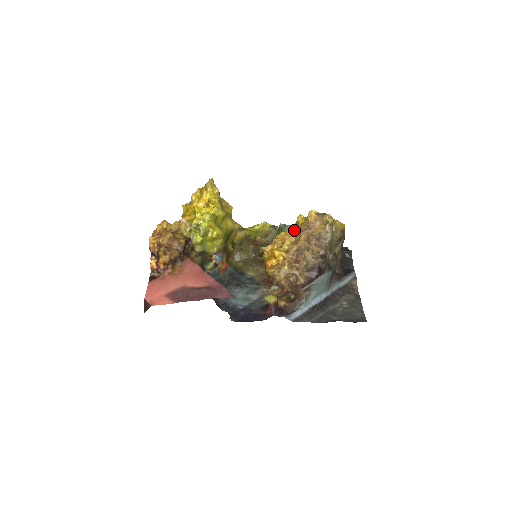
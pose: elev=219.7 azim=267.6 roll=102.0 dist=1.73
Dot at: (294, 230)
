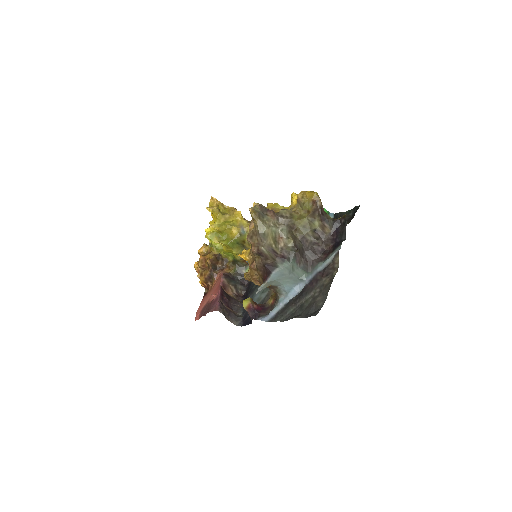
Dot at: occluded
